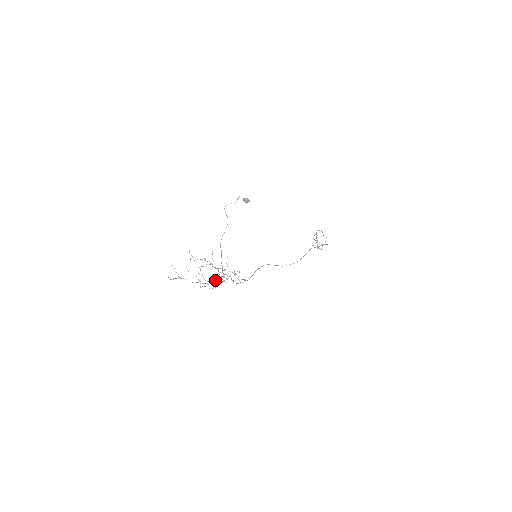
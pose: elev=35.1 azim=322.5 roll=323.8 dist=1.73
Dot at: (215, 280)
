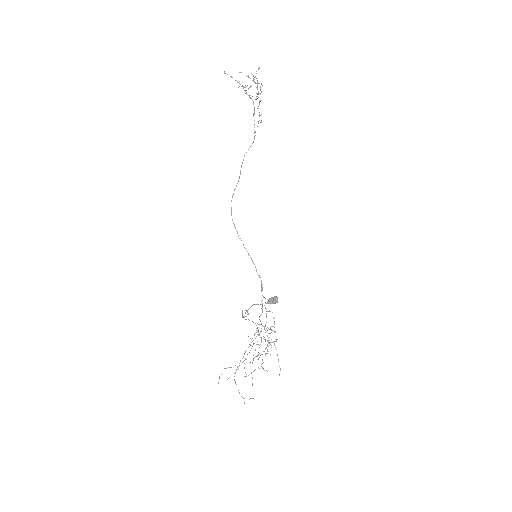
Dot at: (257, 334)
